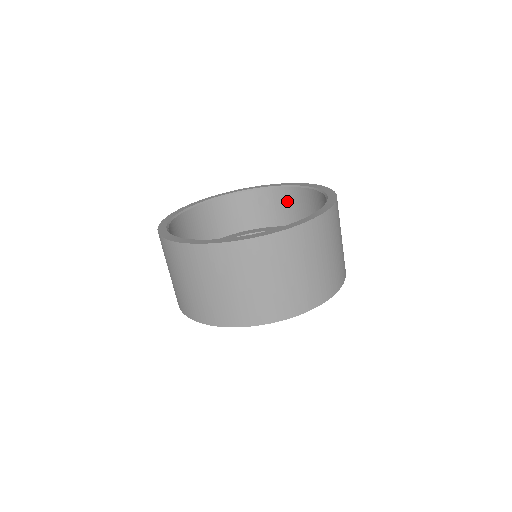
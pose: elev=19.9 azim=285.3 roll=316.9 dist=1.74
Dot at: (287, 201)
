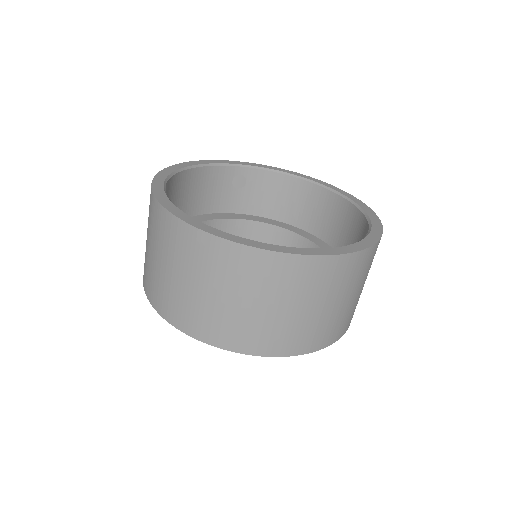
Dot at: (269, 188)
